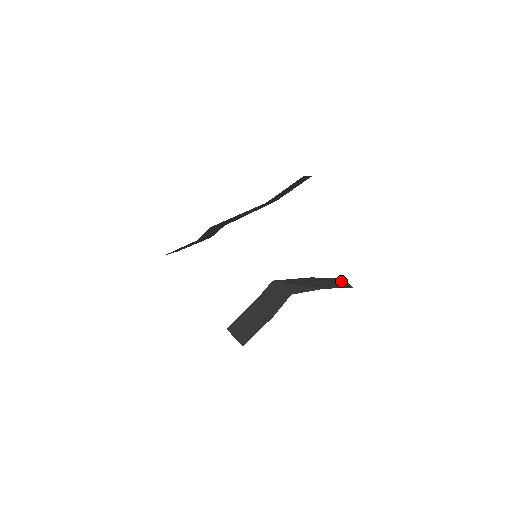
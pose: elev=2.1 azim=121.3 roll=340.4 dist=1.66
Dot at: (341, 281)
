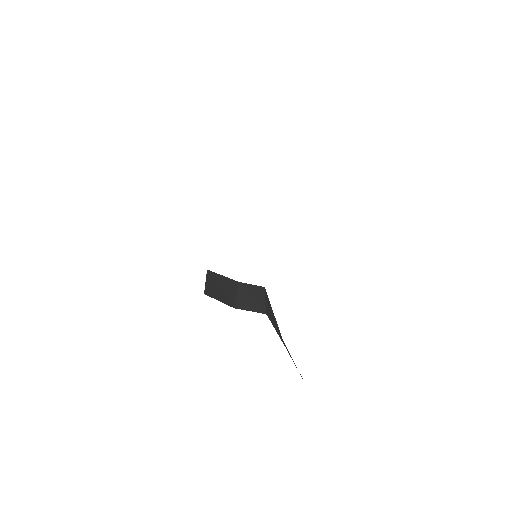
Dot at: occluded
